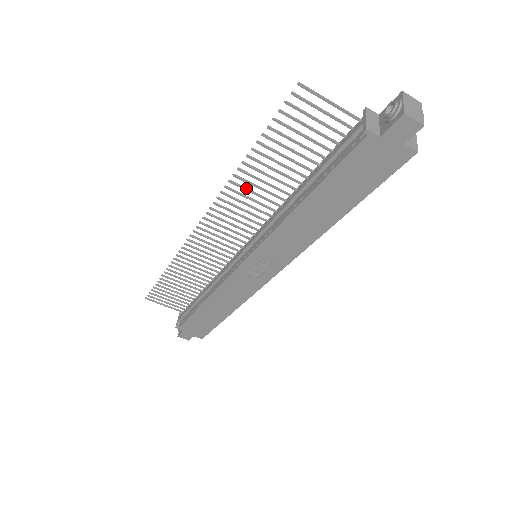
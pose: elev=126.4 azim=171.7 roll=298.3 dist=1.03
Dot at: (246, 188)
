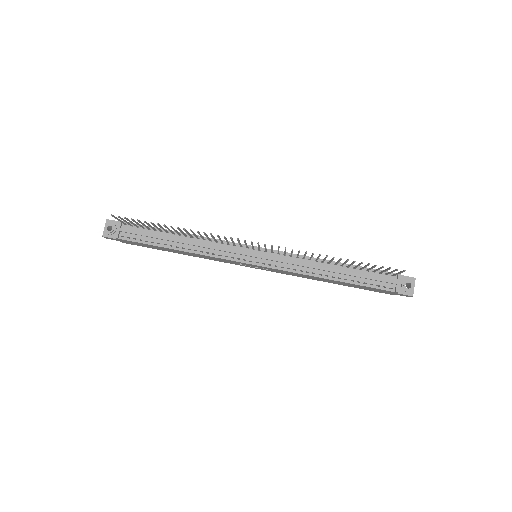
Dot at: occluded
